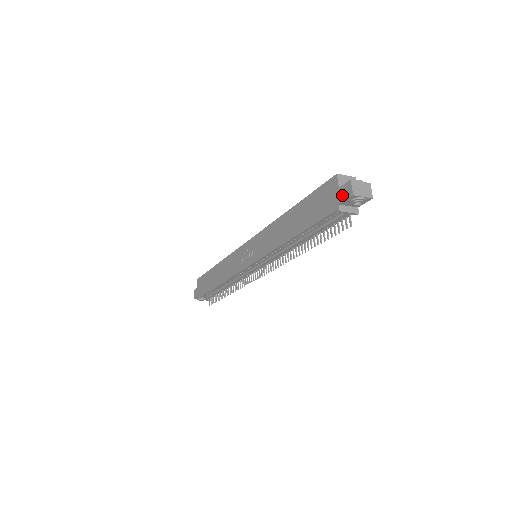
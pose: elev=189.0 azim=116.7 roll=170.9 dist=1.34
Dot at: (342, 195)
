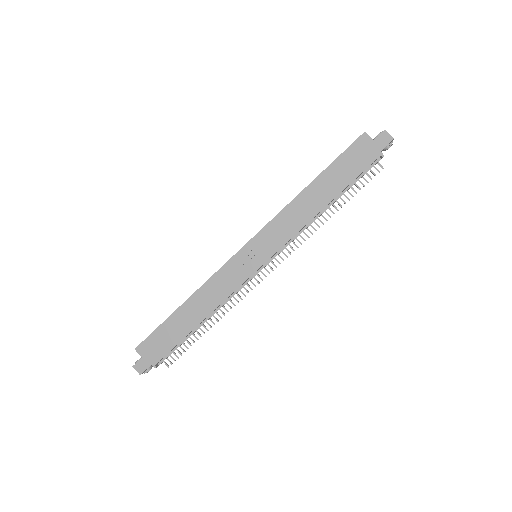
Dot at: (381, 143)
